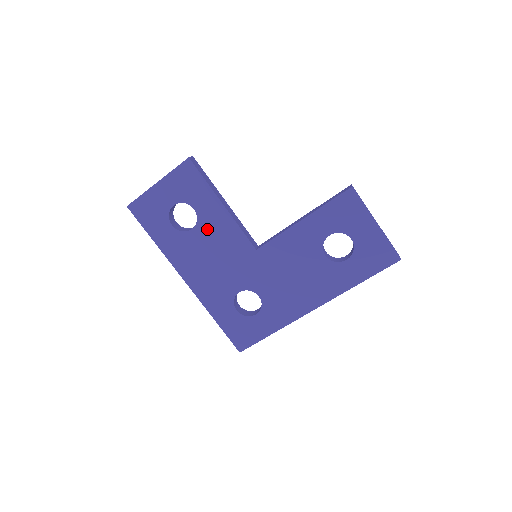
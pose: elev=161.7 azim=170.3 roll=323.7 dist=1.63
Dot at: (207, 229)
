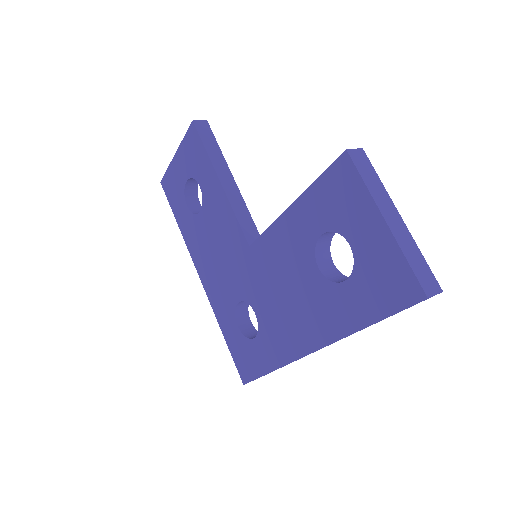
Dot at: (210, 212)
